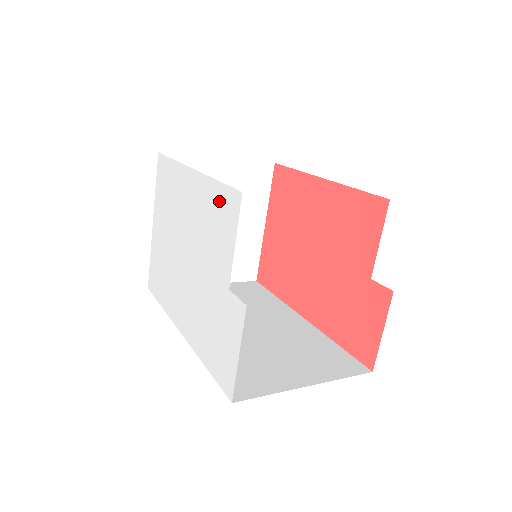
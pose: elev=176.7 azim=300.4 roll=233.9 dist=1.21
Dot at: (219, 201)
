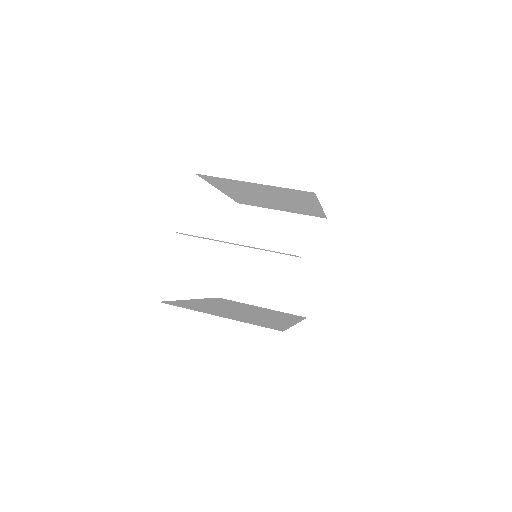
Dot at: occluded
